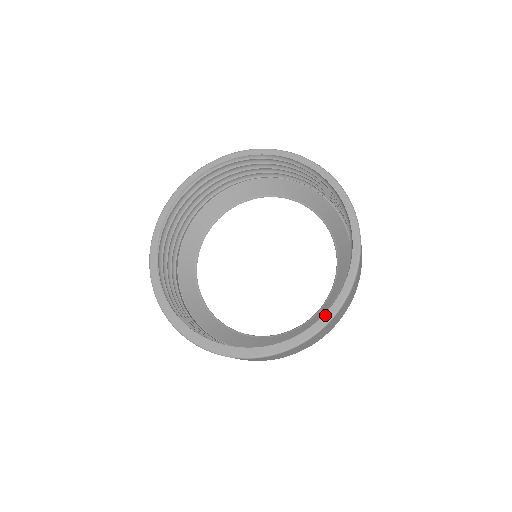
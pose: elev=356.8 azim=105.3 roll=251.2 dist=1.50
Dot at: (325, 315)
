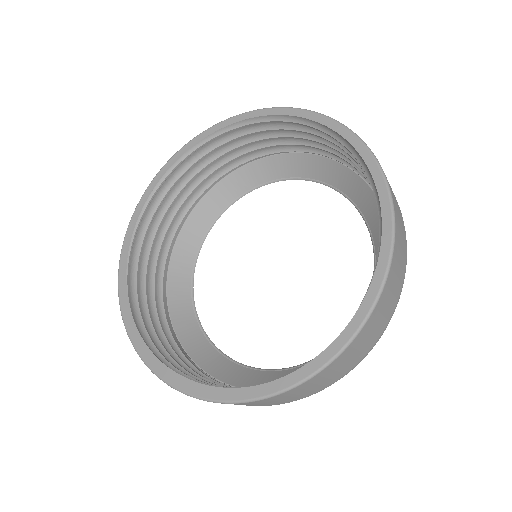
Dot at: (309, 364)
